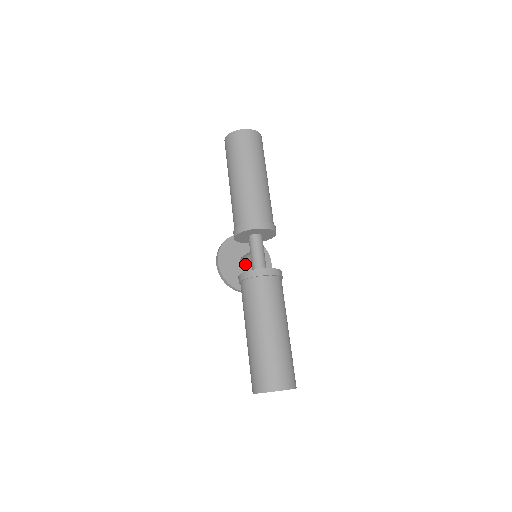
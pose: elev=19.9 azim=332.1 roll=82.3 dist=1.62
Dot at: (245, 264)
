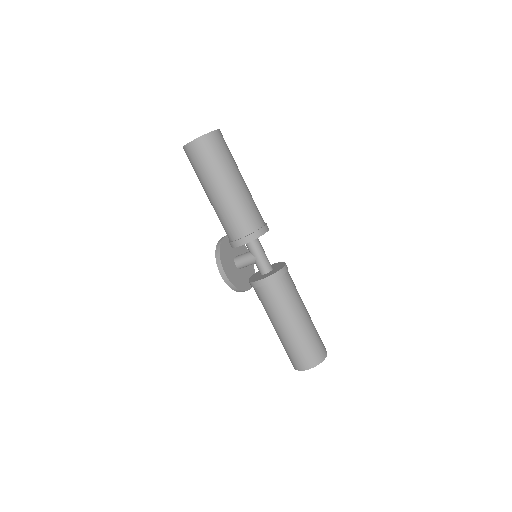
Dot at: (244, 266)
